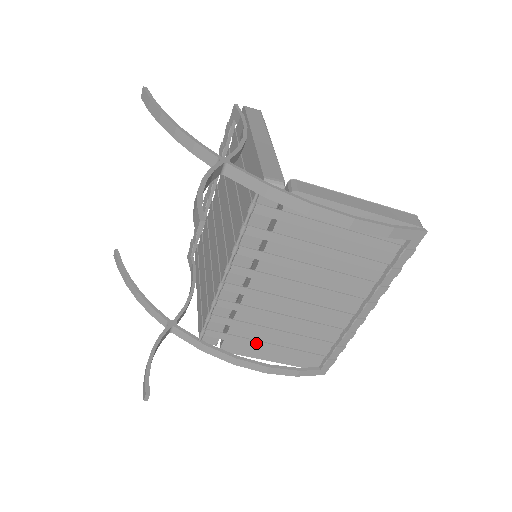
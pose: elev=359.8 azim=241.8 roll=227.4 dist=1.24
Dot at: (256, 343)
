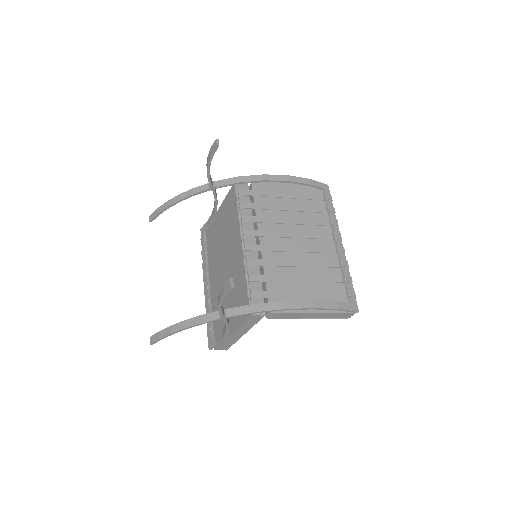
Dot at: (292, 294)
